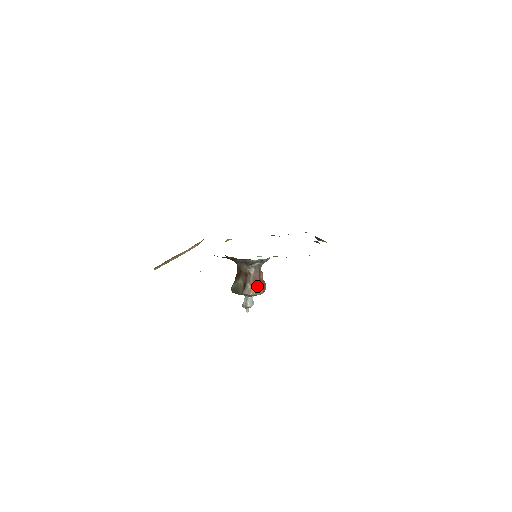
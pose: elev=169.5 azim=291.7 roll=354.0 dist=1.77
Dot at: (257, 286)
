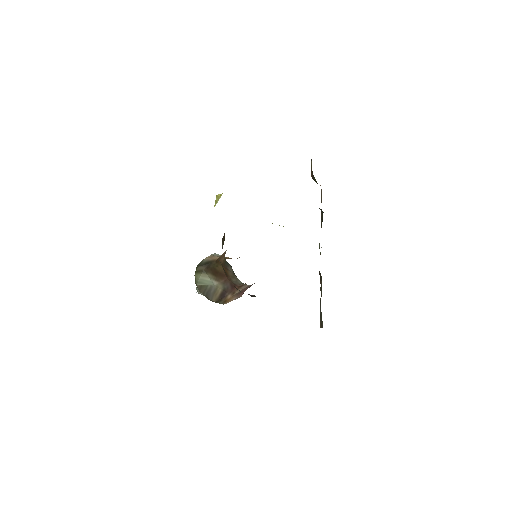
Dot at: (238, 296)
